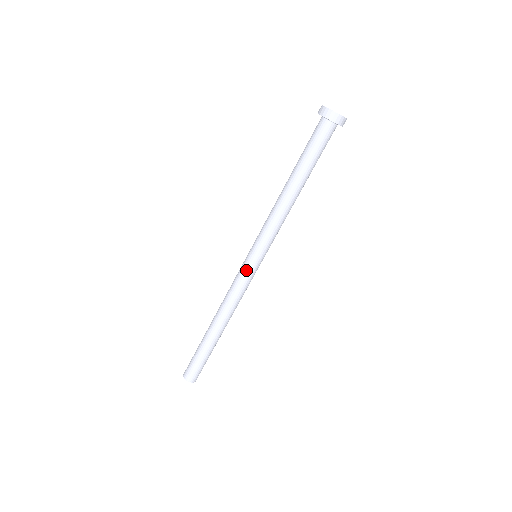
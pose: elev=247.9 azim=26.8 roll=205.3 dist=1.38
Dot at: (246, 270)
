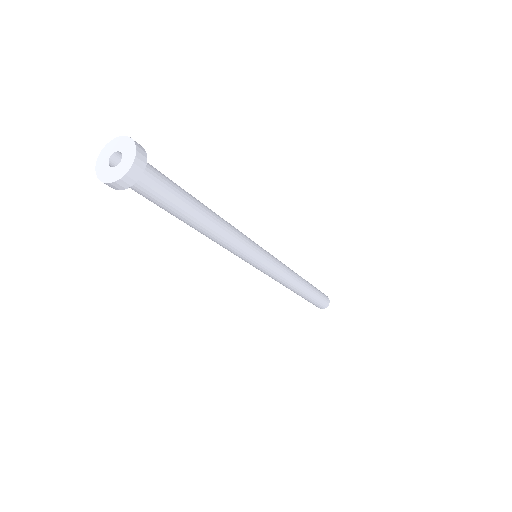
Dot at: occluded
